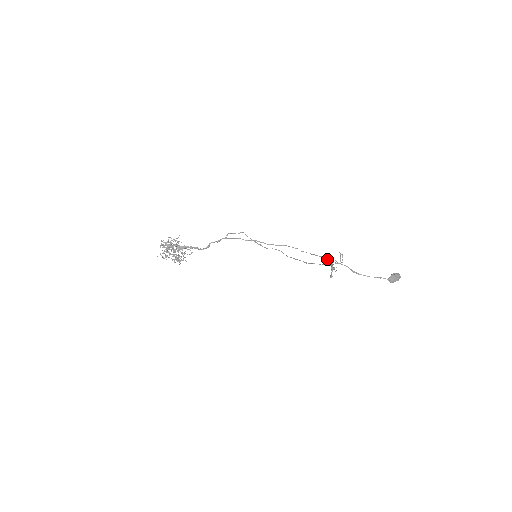
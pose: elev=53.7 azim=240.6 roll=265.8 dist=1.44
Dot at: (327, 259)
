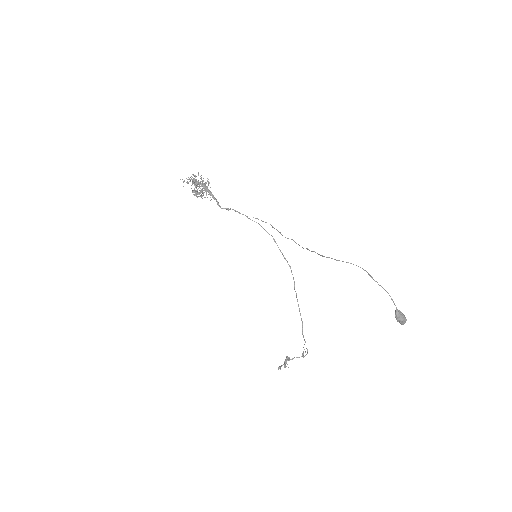
Dot at: (302, 328)
